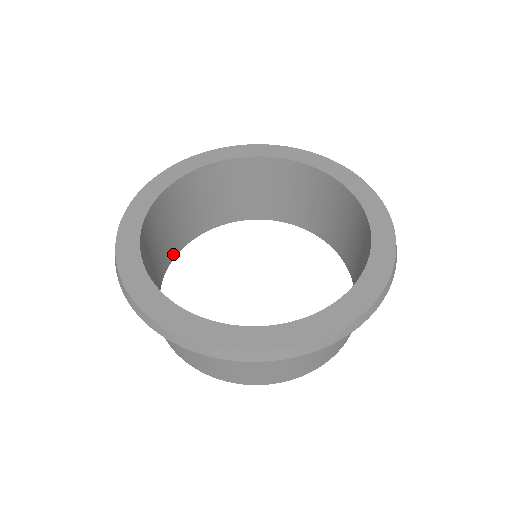
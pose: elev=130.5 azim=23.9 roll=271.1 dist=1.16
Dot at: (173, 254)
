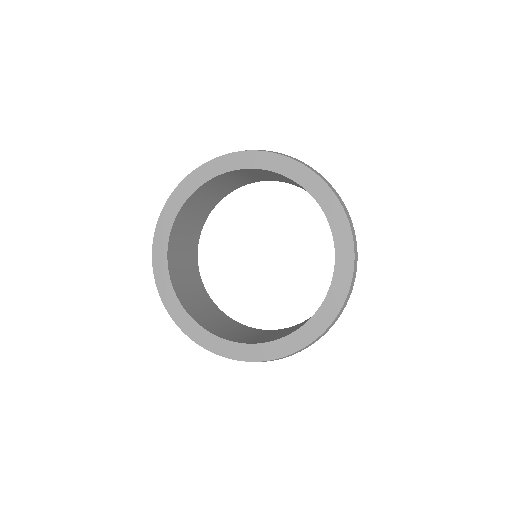
Dot at: (204, 220)
